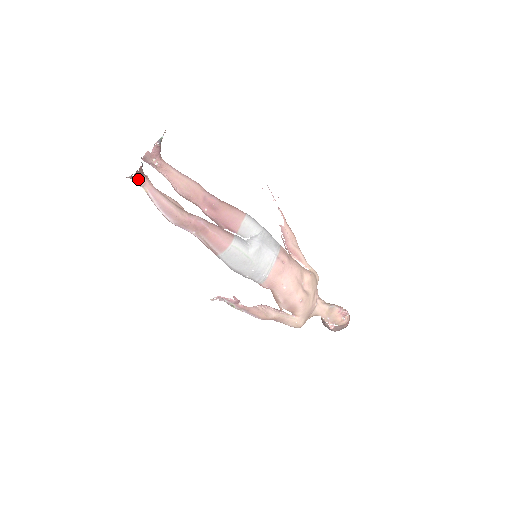
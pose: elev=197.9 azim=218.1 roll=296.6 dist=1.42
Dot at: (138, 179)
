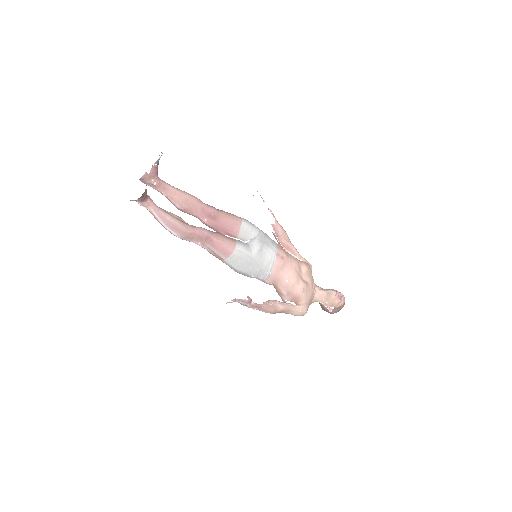
Dot at: (142, 201)
